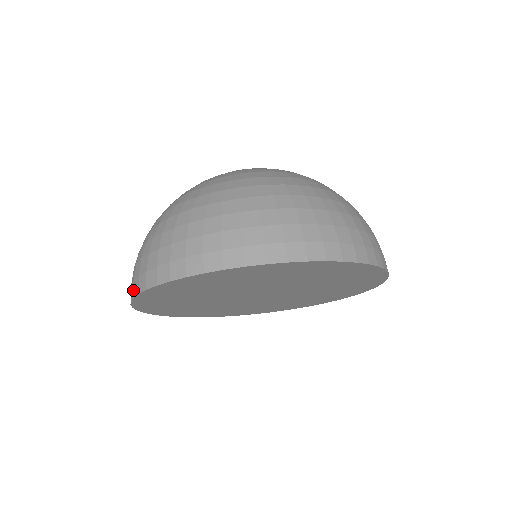
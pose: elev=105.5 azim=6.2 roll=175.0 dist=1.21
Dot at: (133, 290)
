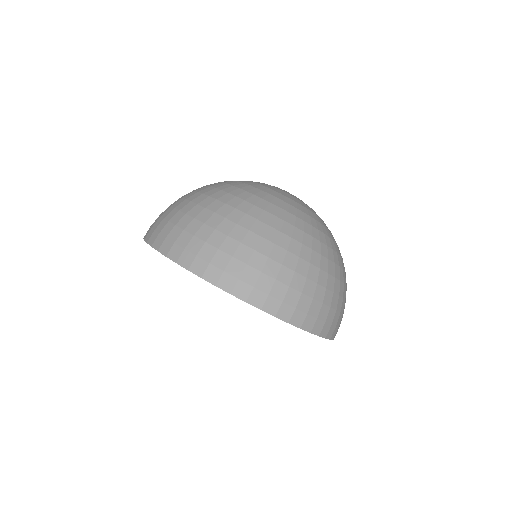
Dot at: occluded
